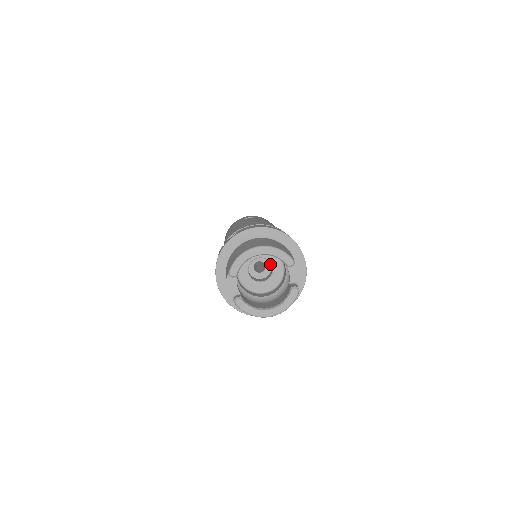
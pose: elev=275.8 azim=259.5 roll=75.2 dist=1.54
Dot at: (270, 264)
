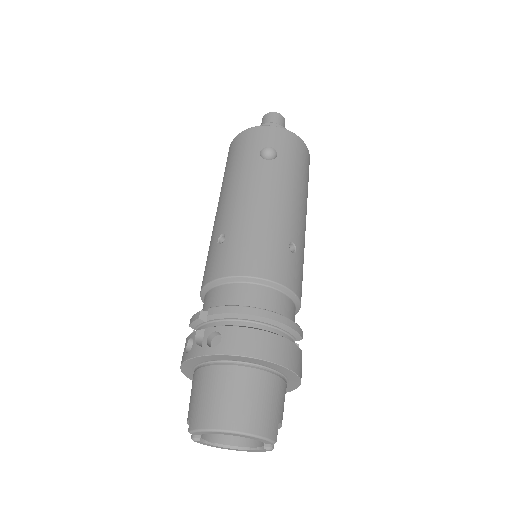
Dot at: occluded
